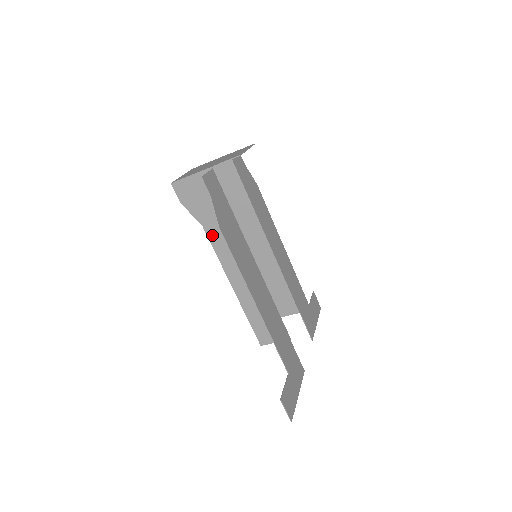
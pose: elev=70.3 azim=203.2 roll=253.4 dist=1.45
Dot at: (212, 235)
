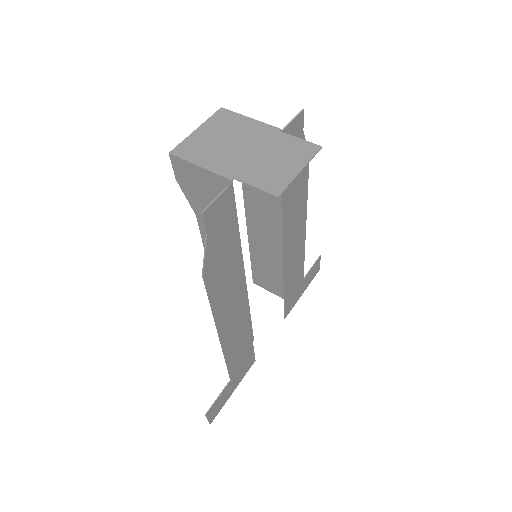
Dot at: occluded
